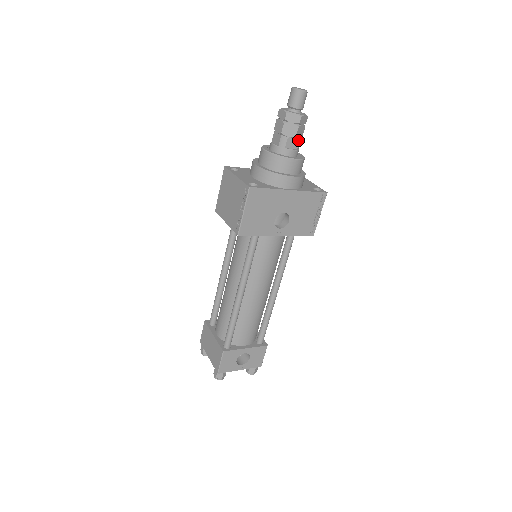
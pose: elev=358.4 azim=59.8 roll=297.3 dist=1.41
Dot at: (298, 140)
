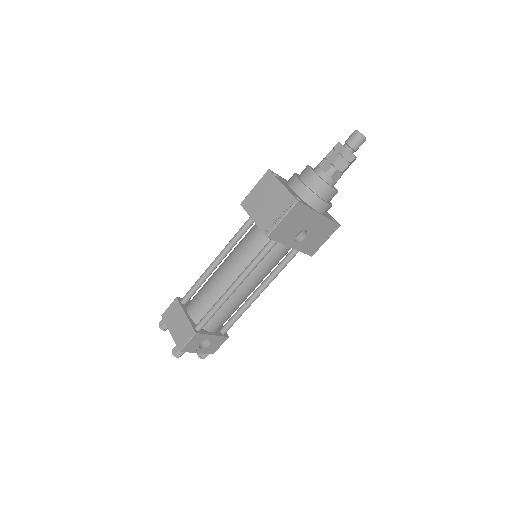
Dot at: (341, 175)
